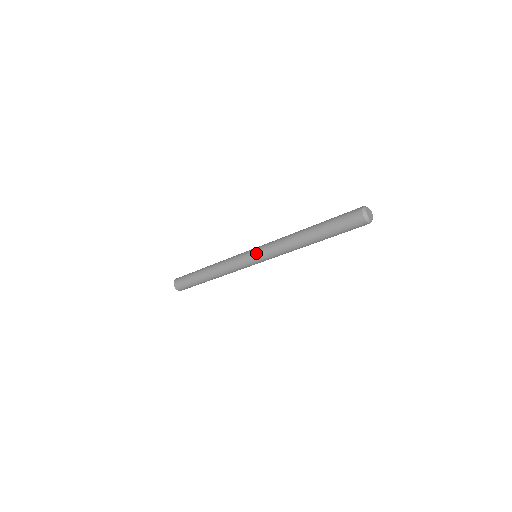
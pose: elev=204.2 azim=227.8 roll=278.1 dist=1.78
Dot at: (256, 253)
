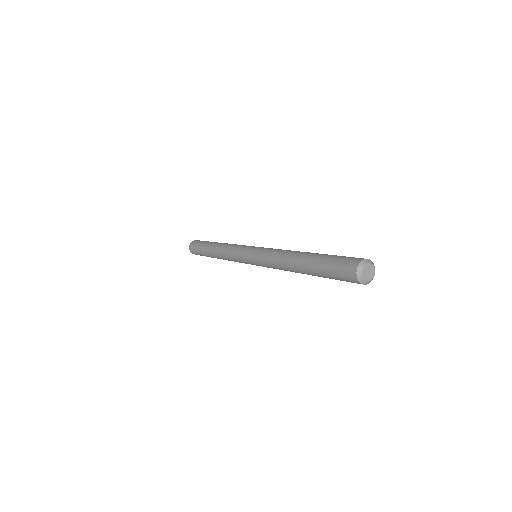
Dot at: (253, 261)
